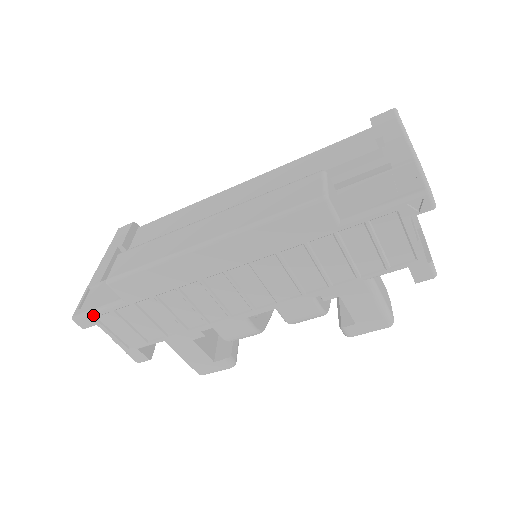
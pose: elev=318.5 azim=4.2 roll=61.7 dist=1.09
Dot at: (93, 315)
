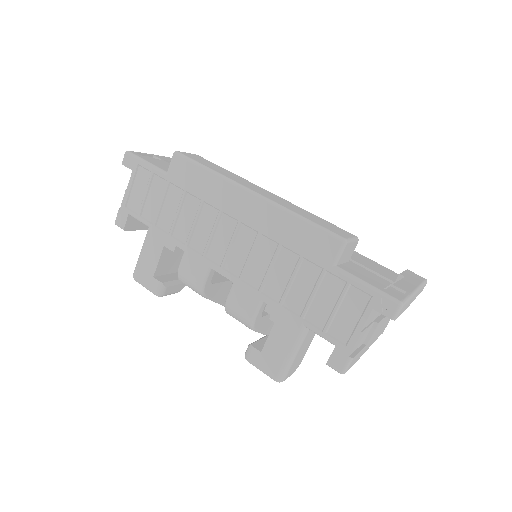
Dot at: (140, 162)
